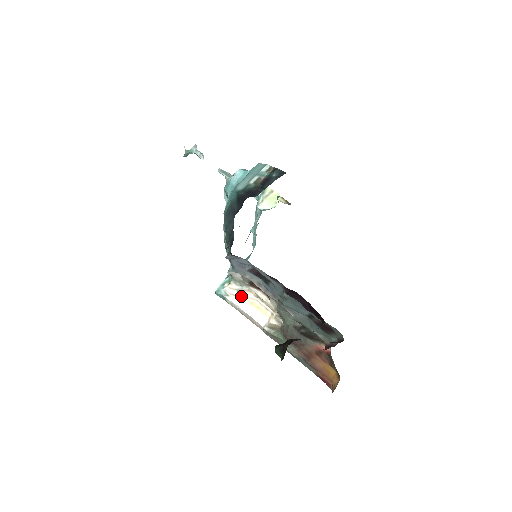
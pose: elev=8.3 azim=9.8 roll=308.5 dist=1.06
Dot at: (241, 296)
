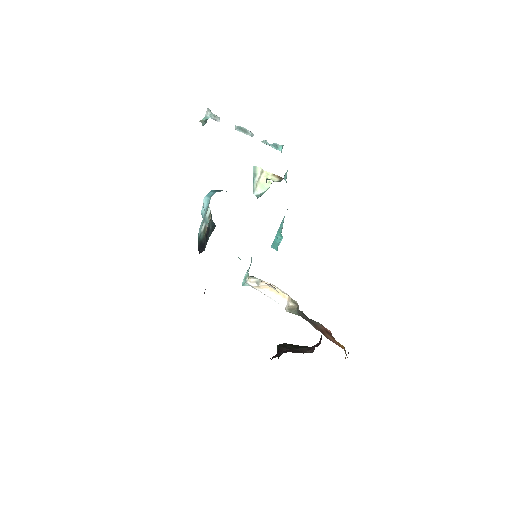
Dot at: (261, 286)
